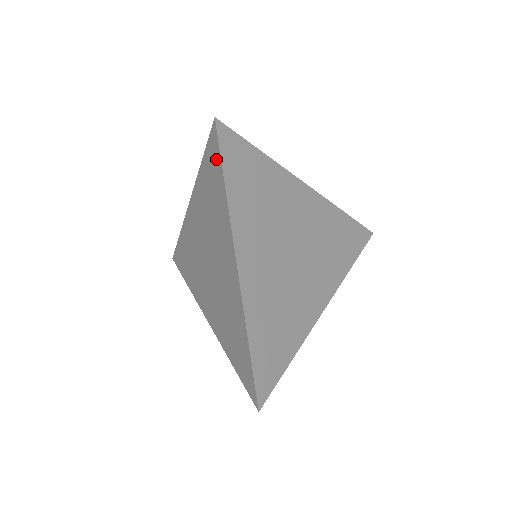
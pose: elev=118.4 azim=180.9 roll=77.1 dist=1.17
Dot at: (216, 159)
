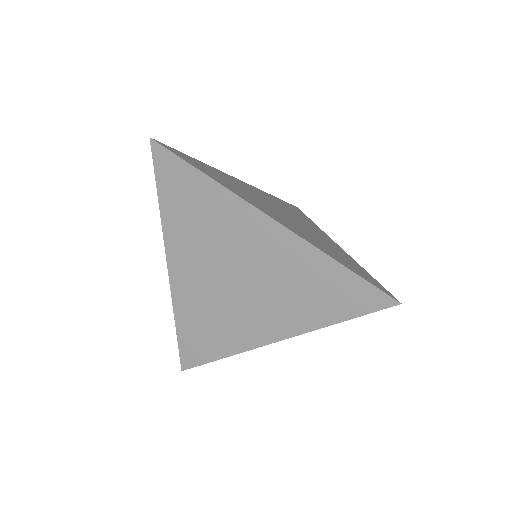
Dot at: (176, 168)
